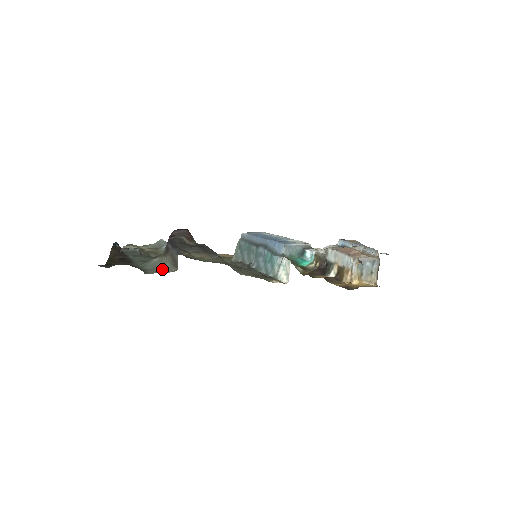
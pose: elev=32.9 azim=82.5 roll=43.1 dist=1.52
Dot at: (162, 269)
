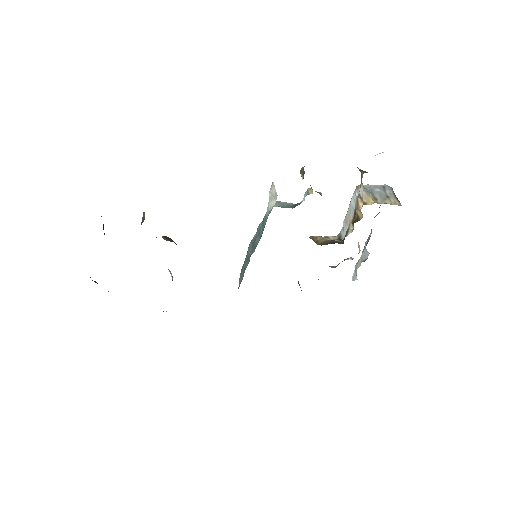
Dot at: occluded
